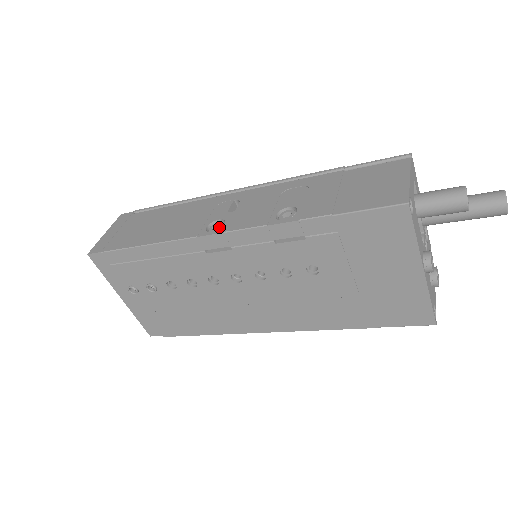
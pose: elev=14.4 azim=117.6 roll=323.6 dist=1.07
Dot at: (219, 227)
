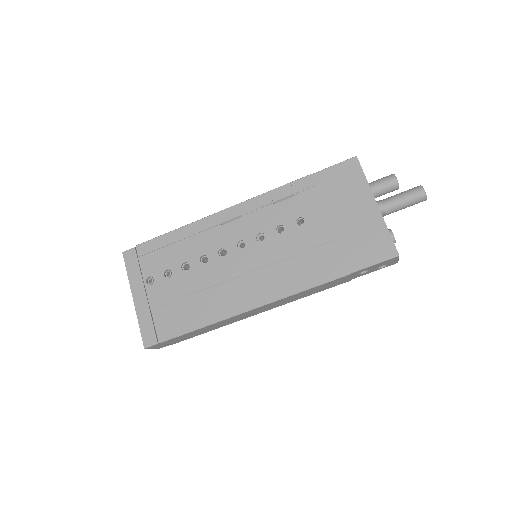
Dot at: occluded
